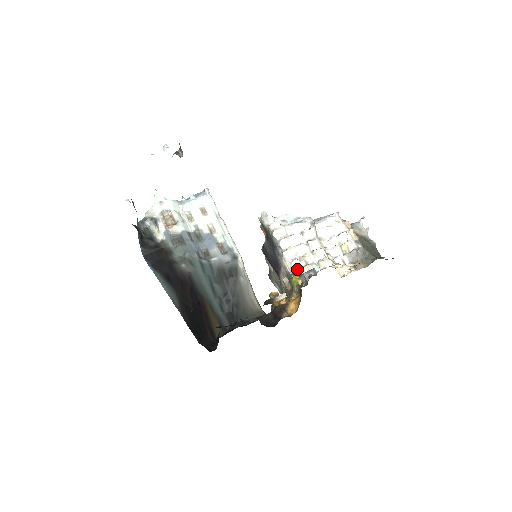
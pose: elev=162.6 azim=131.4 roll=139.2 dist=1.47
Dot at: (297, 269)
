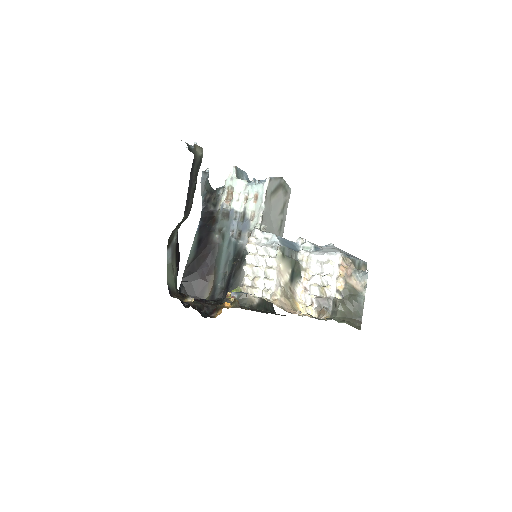
Dot at: (244, 285)
